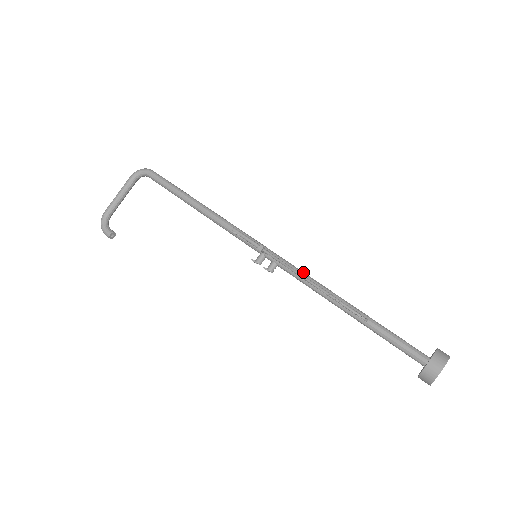
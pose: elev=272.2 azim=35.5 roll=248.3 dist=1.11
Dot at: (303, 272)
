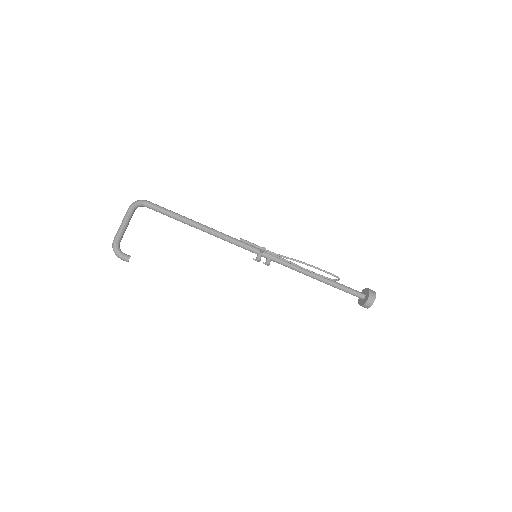
Dot at: occluded
